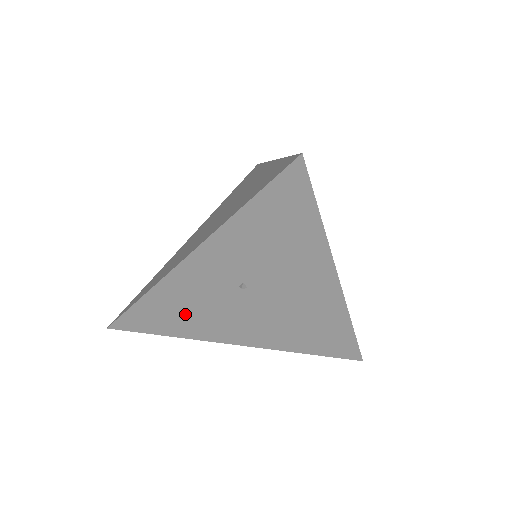
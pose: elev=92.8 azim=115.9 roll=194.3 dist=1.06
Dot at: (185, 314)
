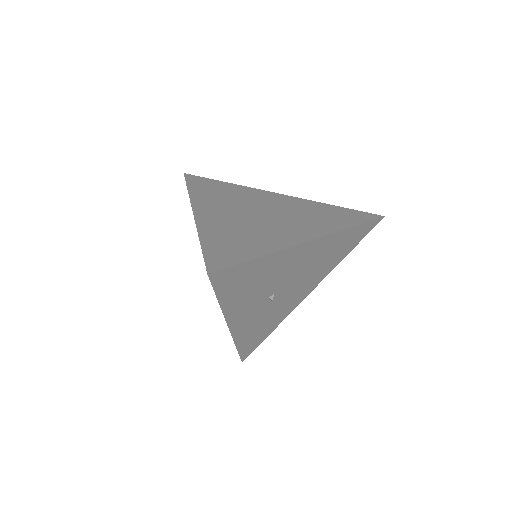
Dot at: (264, 325)
